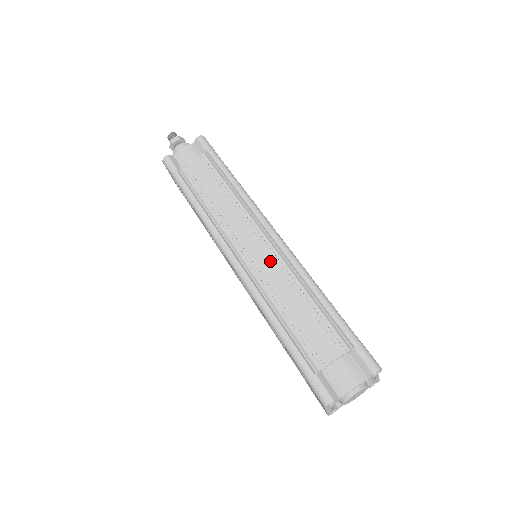
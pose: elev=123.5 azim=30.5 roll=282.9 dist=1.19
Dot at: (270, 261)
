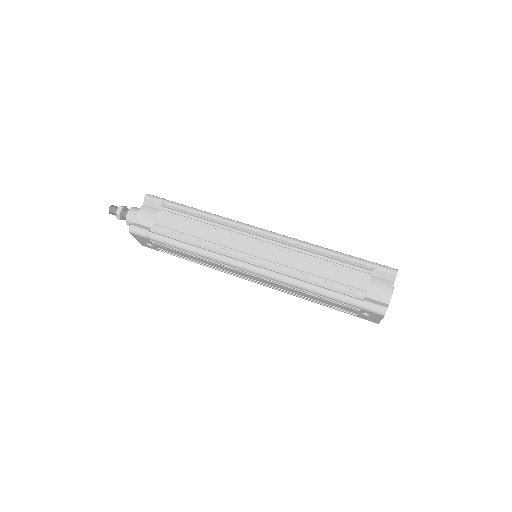
Dot at: (277, 251)
